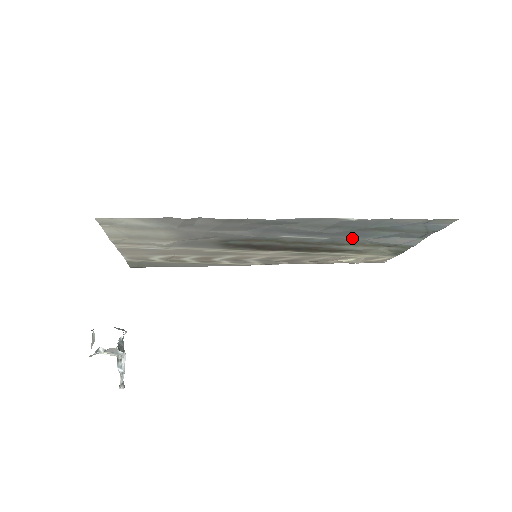
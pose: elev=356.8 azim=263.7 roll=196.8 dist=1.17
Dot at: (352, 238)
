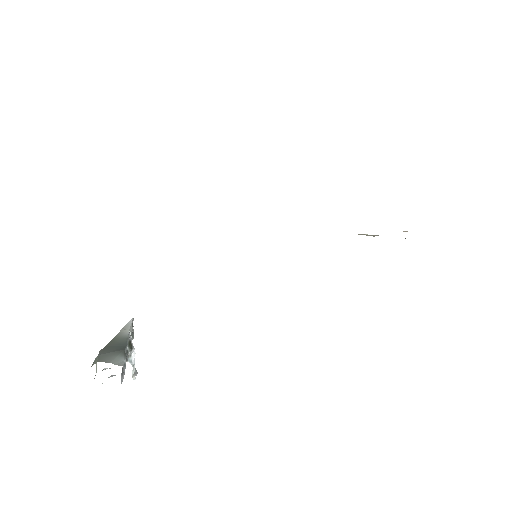
Dot at: occluded
